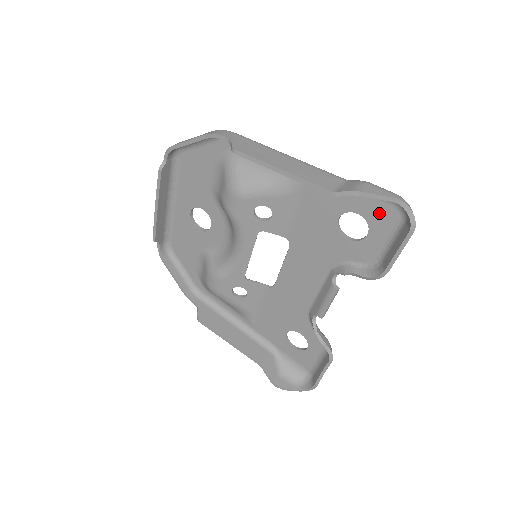
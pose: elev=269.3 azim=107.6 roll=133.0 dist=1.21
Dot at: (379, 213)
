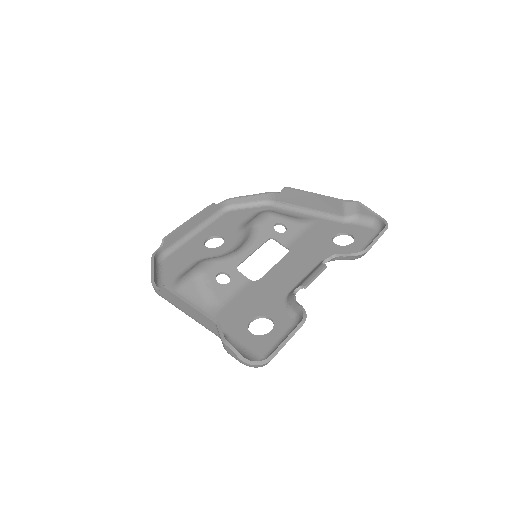
Dot at: (362, 232)
